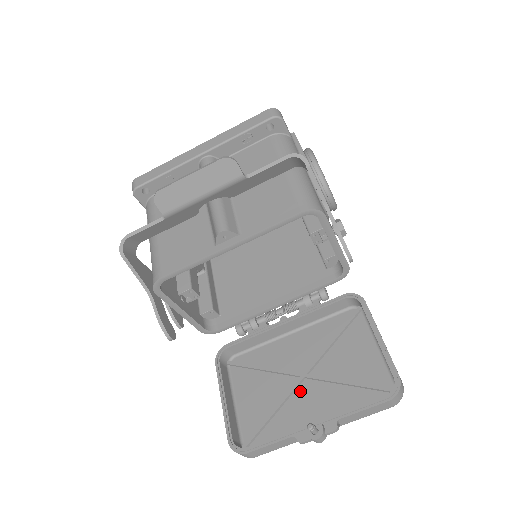
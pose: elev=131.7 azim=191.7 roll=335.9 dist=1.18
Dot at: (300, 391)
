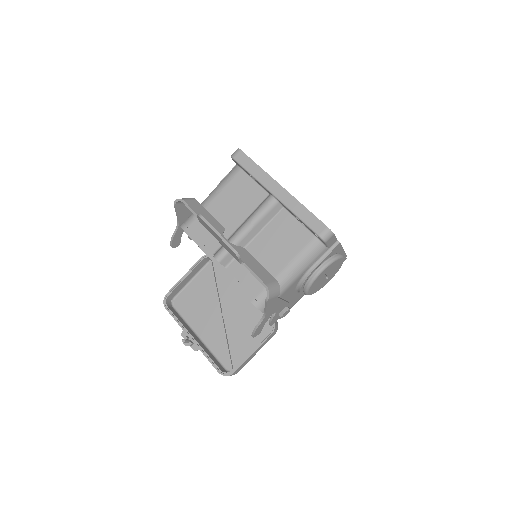
Dot at: (212, 316)
